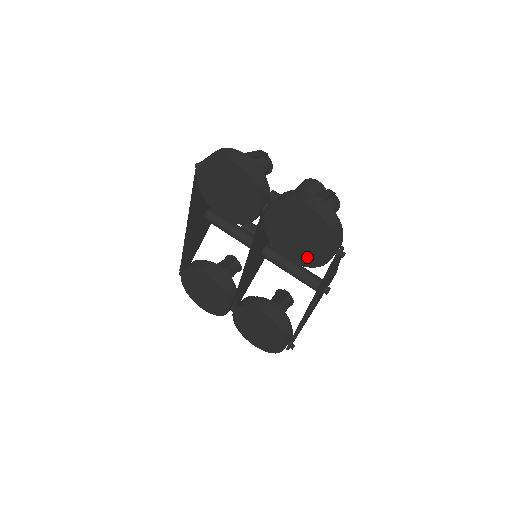
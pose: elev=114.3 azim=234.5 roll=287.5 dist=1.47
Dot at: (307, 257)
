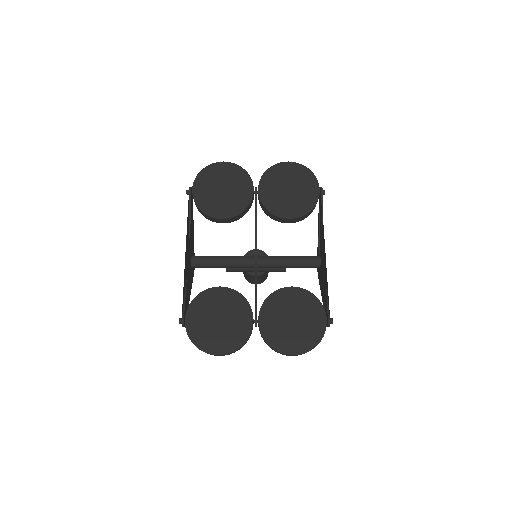
Dot at: (302, 204)
